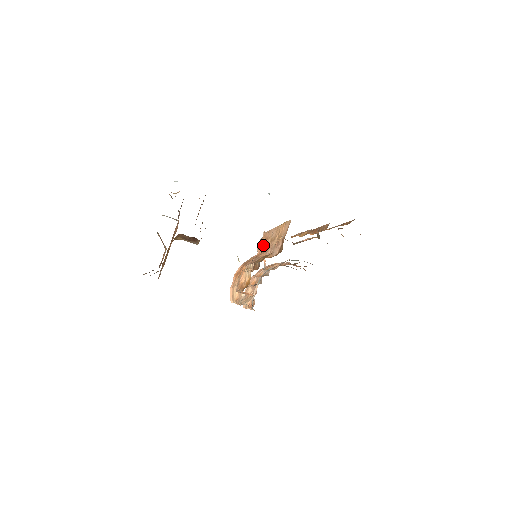
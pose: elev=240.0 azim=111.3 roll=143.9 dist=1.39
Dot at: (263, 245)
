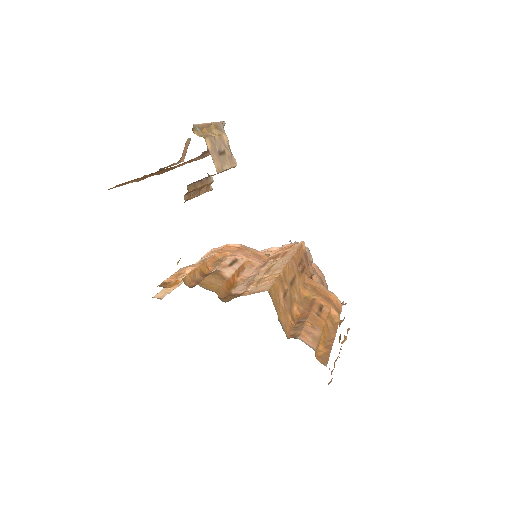
Dot at: (280, 253)
